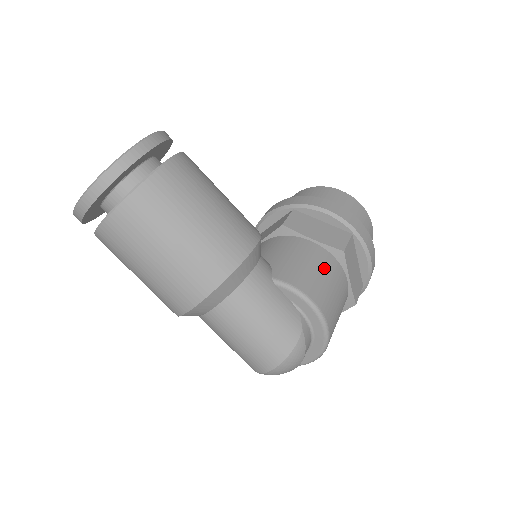
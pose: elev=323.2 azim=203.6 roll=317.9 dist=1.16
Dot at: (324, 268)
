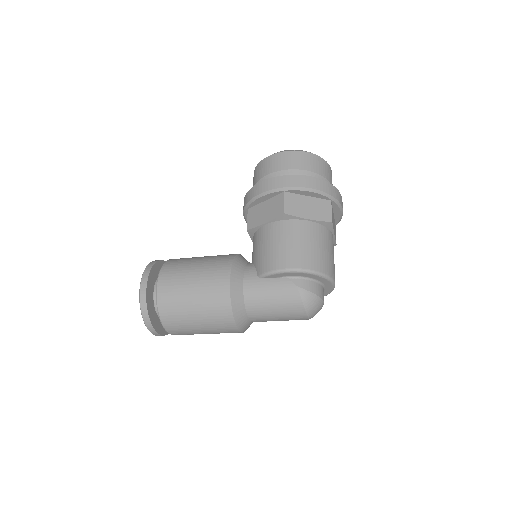
Dot at: (281, 237)
